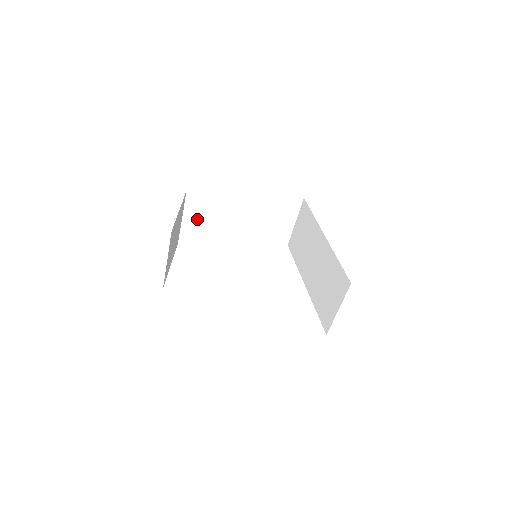
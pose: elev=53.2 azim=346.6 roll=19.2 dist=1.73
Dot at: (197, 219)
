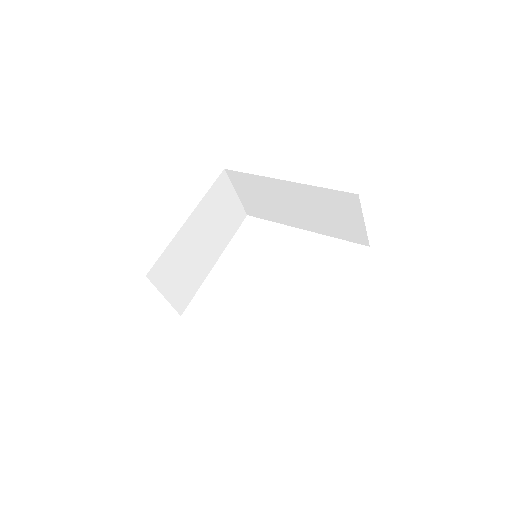
Dot at: (174, 284)
